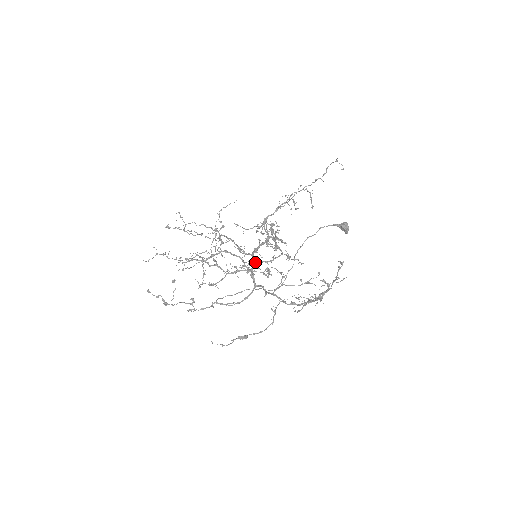
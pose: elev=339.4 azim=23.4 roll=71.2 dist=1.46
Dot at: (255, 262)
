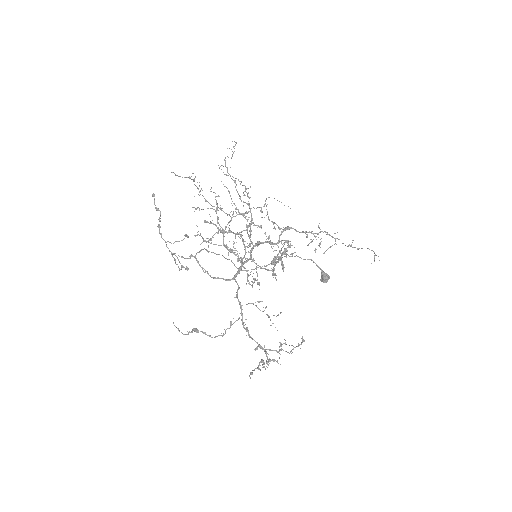
Dot at: (251, 258)
